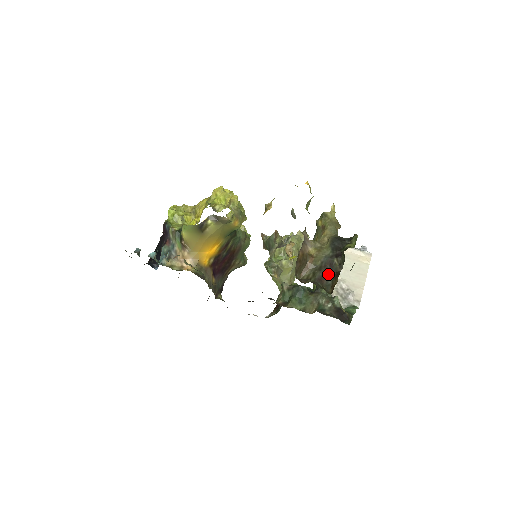
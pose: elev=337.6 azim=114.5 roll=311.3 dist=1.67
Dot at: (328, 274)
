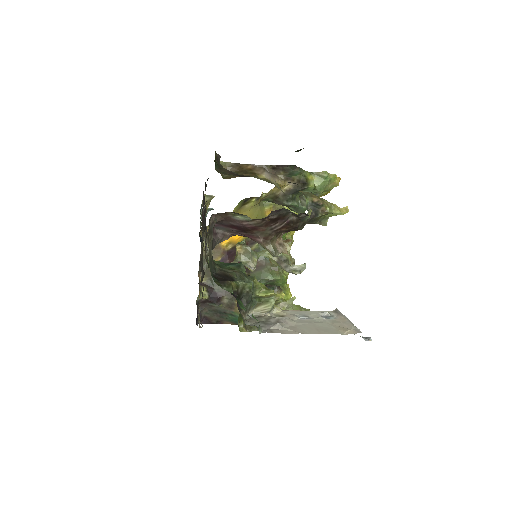
Dot at: (242, 176)
